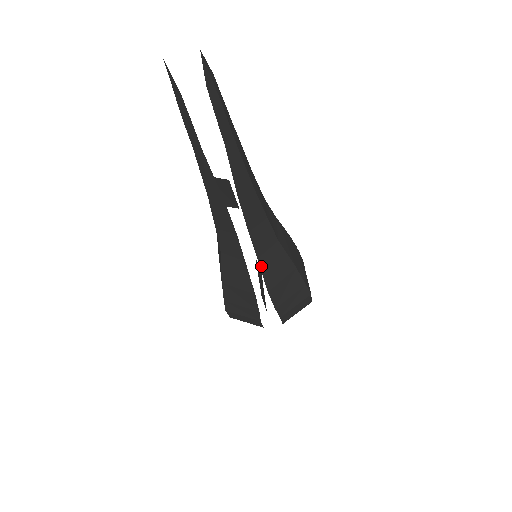
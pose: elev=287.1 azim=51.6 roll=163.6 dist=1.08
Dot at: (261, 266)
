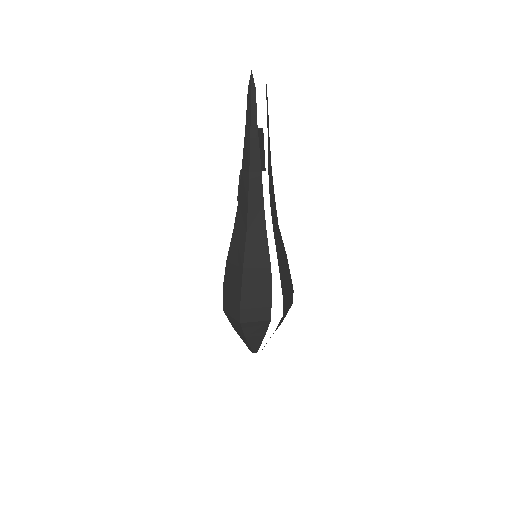
Dot at: (275, 238)
